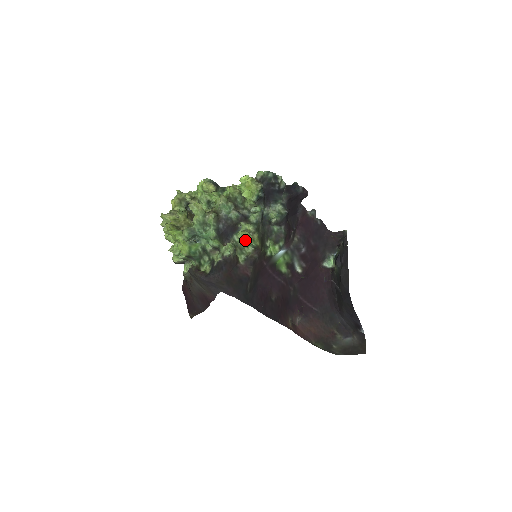
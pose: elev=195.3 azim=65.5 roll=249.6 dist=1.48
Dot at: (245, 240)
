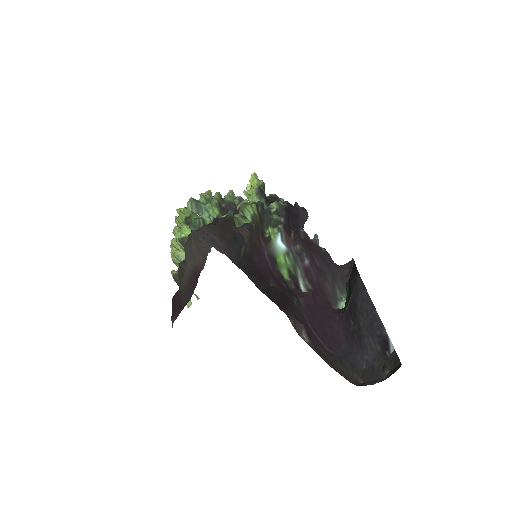
Dot at: (243, 205)
